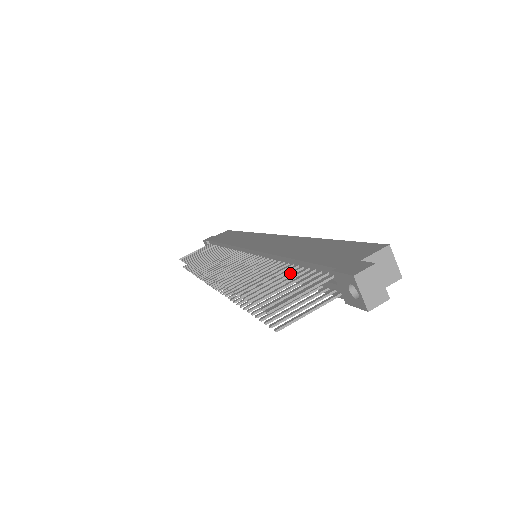
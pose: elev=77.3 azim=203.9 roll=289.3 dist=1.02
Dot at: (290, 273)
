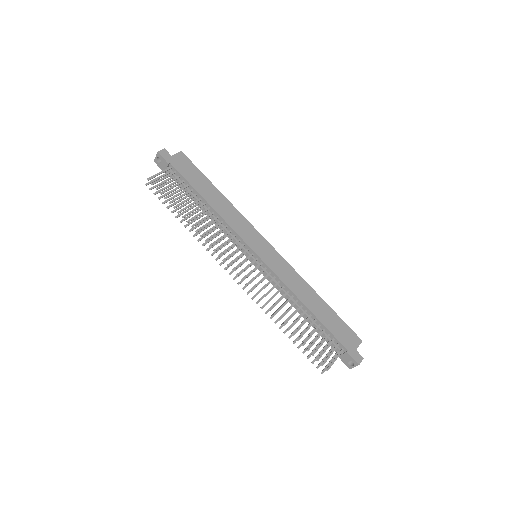
Dot at: occluded
